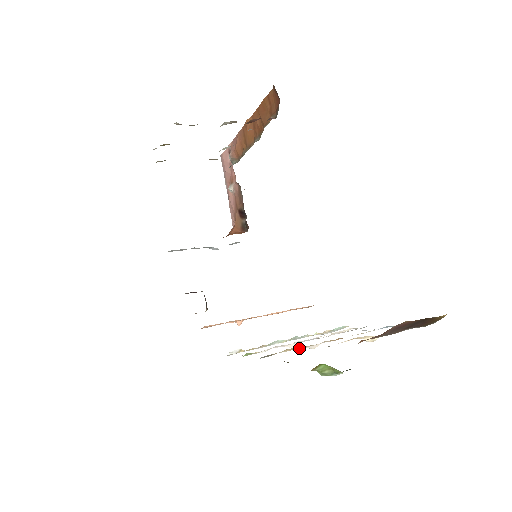
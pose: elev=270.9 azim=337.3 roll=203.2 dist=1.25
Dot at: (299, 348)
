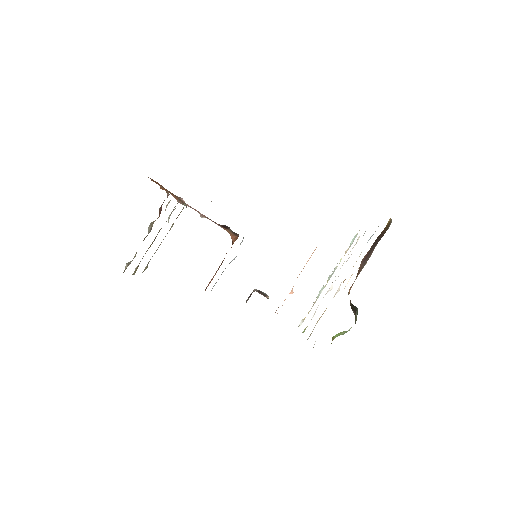
Dot at: occluded
